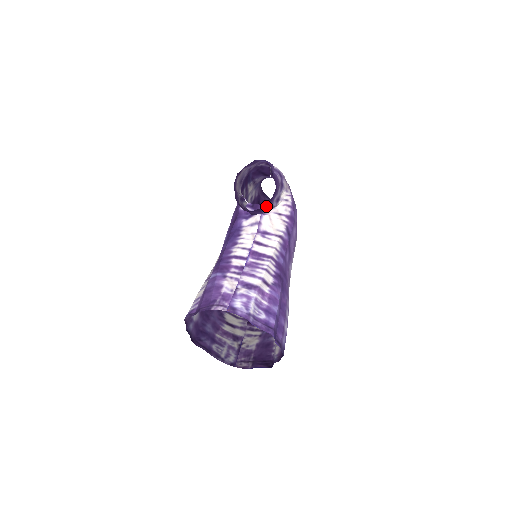
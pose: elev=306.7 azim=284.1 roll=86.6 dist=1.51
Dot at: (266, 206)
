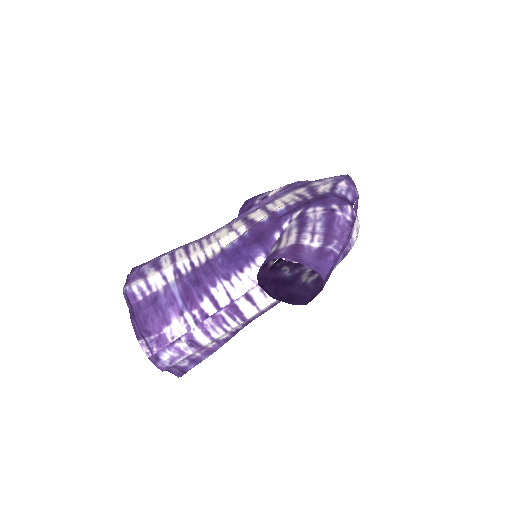
Dot at: (288, 285)
